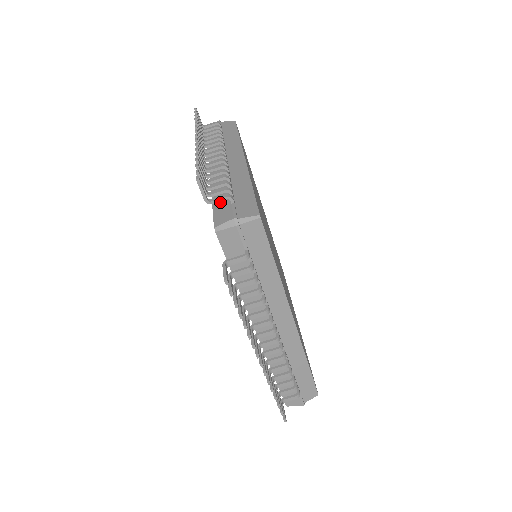
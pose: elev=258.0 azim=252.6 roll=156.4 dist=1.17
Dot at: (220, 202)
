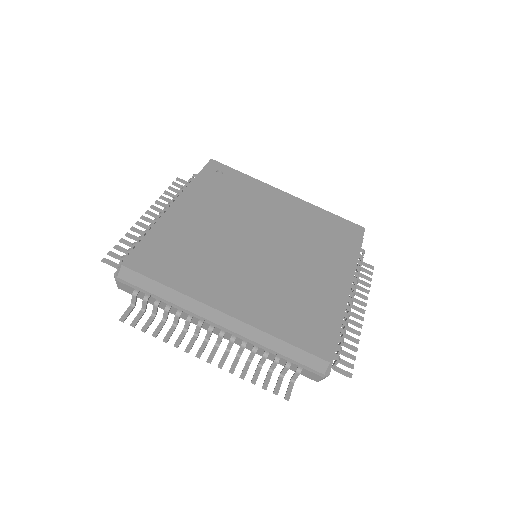
Dot at: occluded
